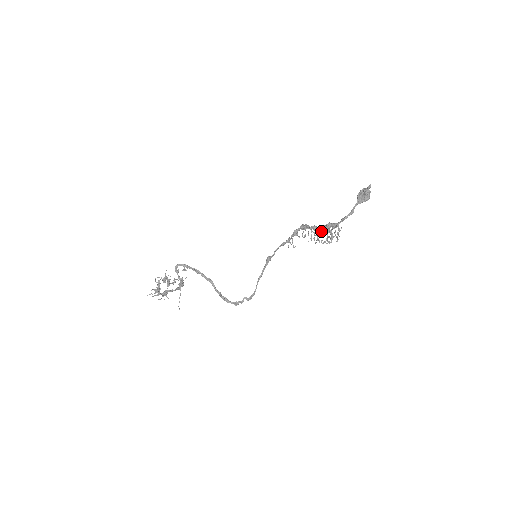
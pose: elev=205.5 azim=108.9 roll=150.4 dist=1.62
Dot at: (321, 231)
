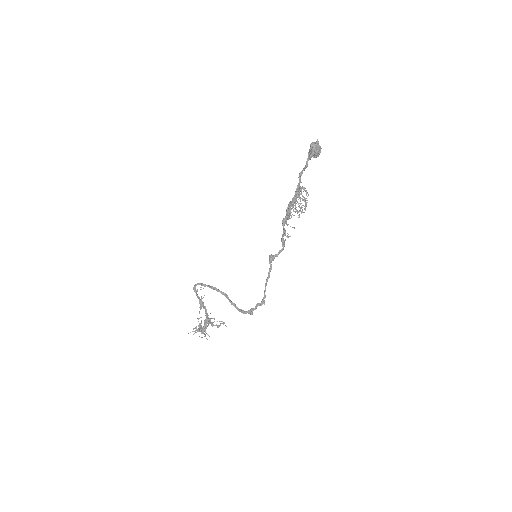
Dot at: (294, 202)
